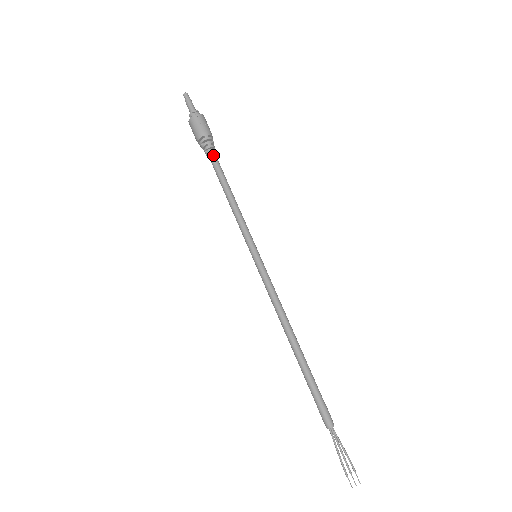
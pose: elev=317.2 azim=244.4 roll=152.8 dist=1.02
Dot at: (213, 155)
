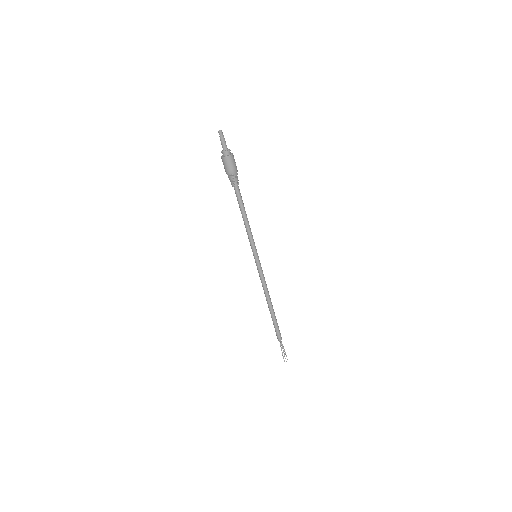
Dot at: (238, 187)
